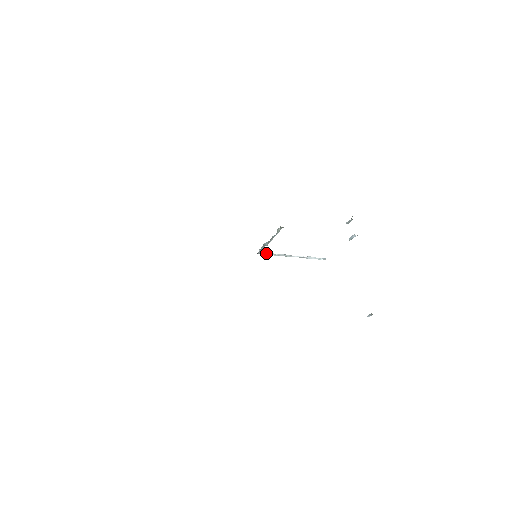
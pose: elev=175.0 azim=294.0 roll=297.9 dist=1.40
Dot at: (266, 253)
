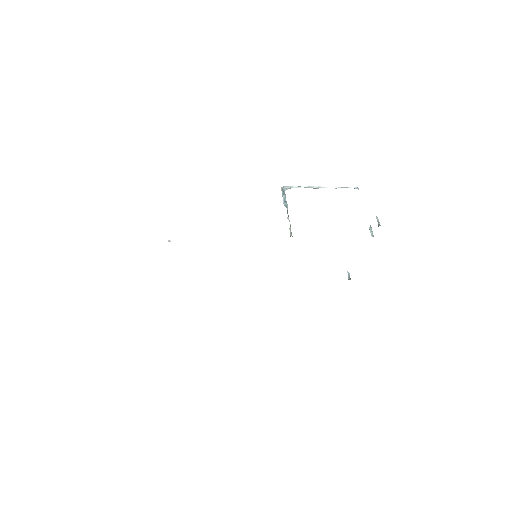
Dot at: occluded
